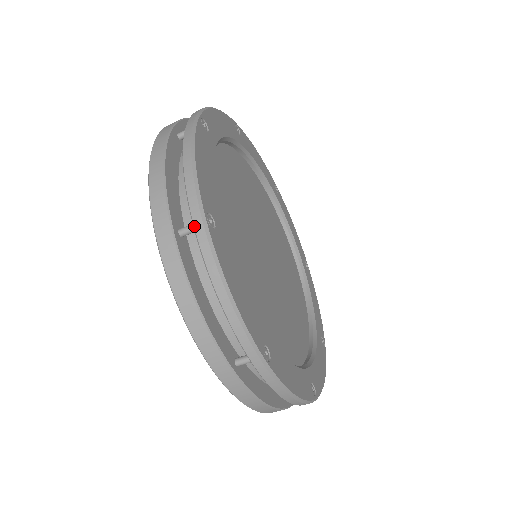
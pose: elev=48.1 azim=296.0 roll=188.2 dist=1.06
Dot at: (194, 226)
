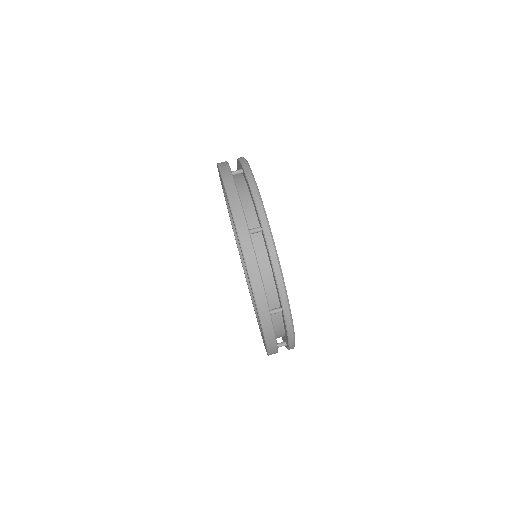
Dot at: (263, 228)
